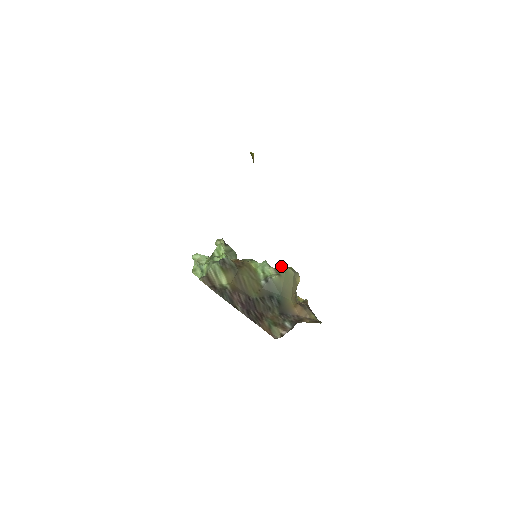
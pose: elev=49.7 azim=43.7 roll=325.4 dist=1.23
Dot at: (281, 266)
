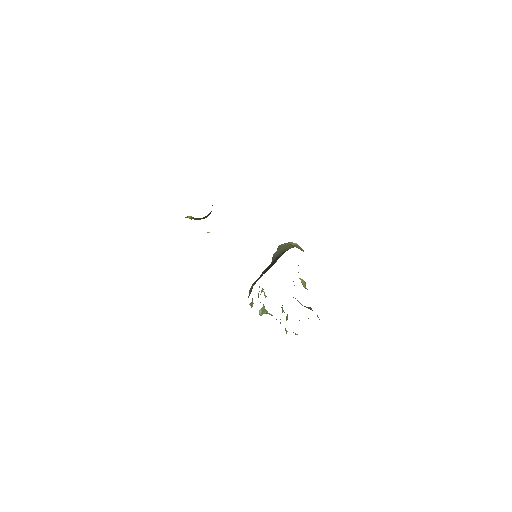
Dot at: (277, 248)
